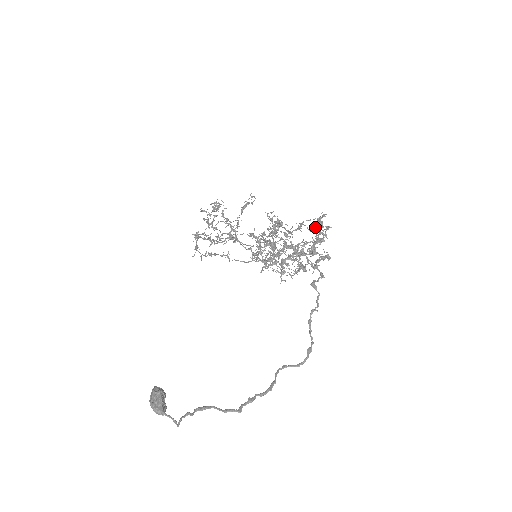
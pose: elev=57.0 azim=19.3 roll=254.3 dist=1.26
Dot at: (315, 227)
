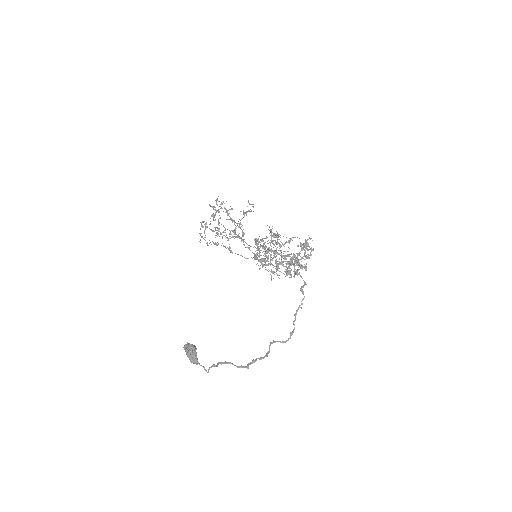
Dot at: (305, 247)
